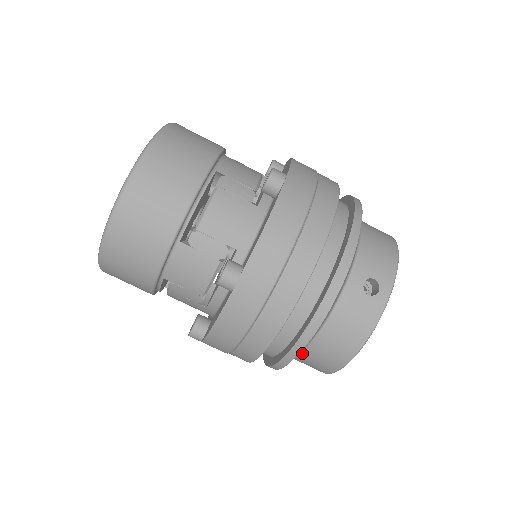
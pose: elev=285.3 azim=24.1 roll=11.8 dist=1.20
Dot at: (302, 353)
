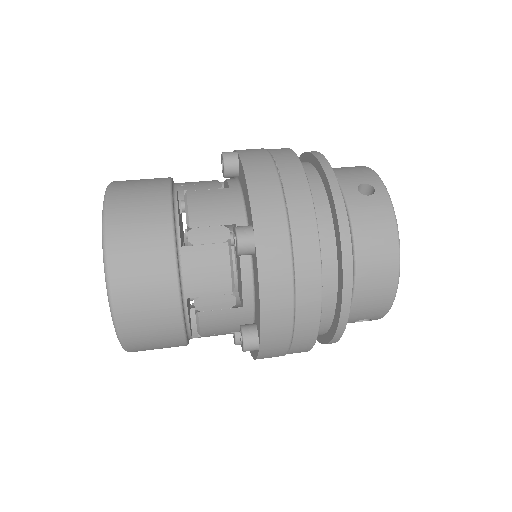
Dot at: (355, 291)
